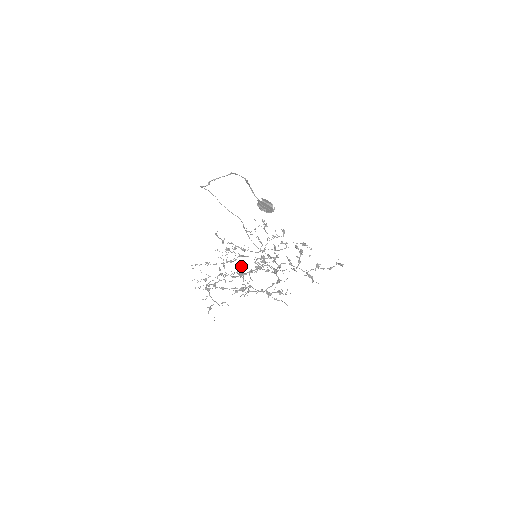
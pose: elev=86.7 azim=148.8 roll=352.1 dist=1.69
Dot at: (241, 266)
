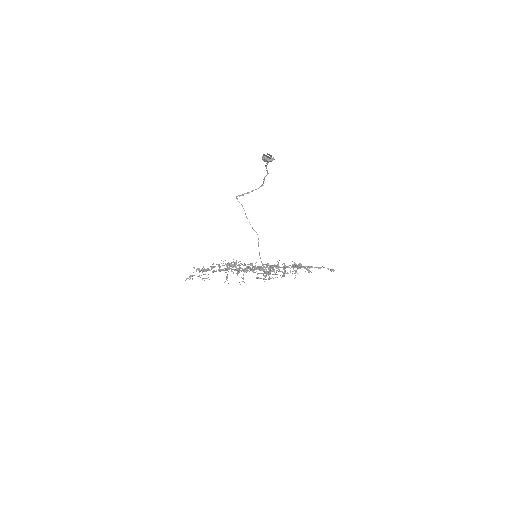
Dot at: occluded
